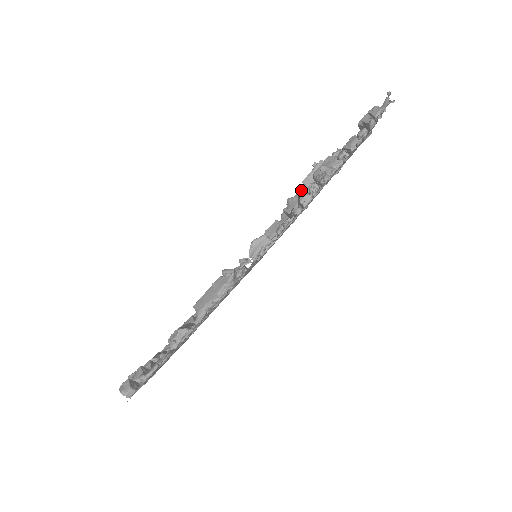
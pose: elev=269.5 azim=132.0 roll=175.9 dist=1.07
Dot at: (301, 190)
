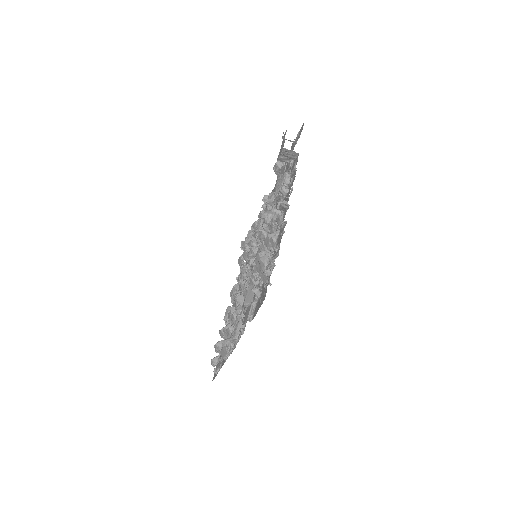
Dot at: (245, 306)
